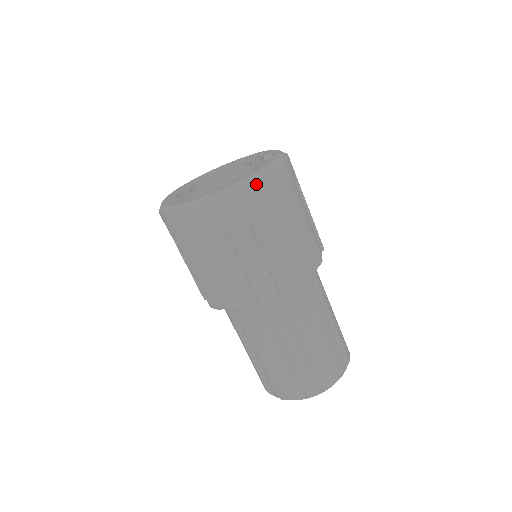
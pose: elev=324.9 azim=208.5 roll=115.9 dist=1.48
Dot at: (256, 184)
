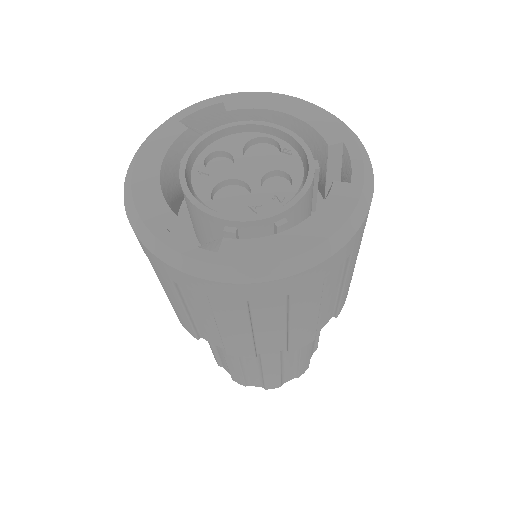
Dot at: (325, 262)
